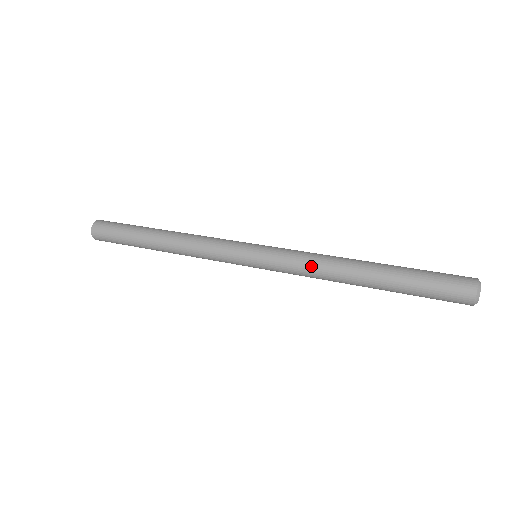
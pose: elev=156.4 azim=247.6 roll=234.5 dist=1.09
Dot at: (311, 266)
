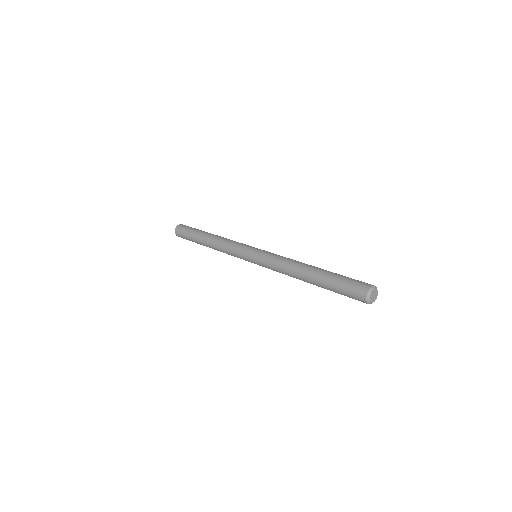
Dot at: (283, 260)
